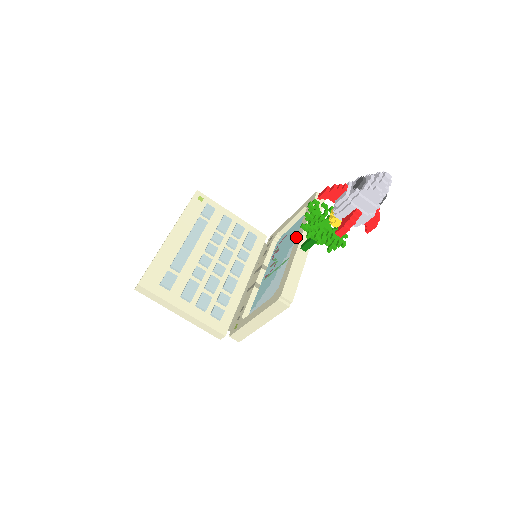
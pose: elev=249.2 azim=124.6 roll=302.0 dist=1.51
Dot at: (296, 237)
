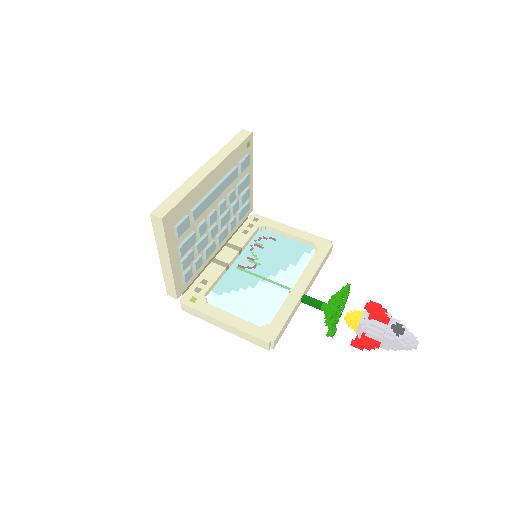
Dot at: (300, 277)
